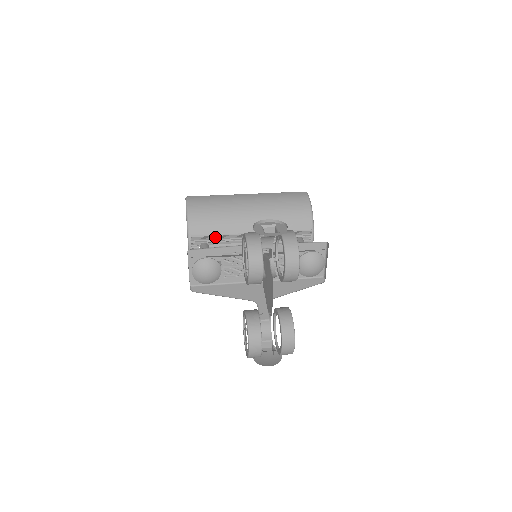
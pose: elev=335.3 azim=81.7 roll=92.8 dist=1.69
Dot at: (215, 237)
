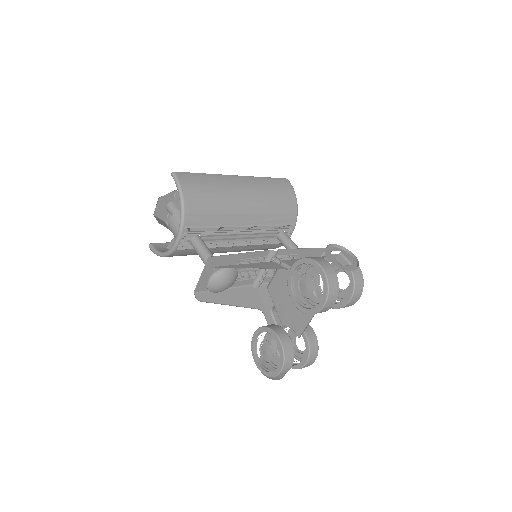
Dot at: (209, 229)
